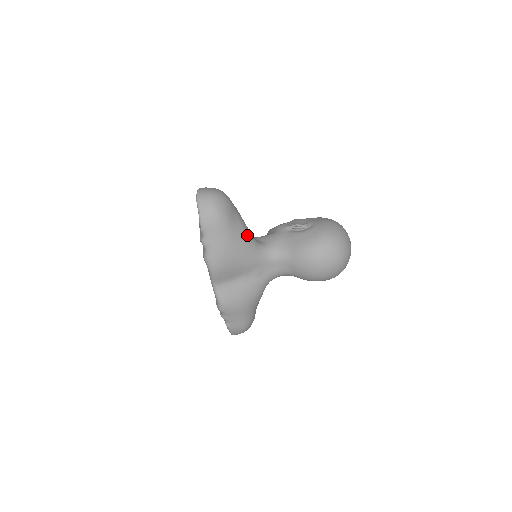
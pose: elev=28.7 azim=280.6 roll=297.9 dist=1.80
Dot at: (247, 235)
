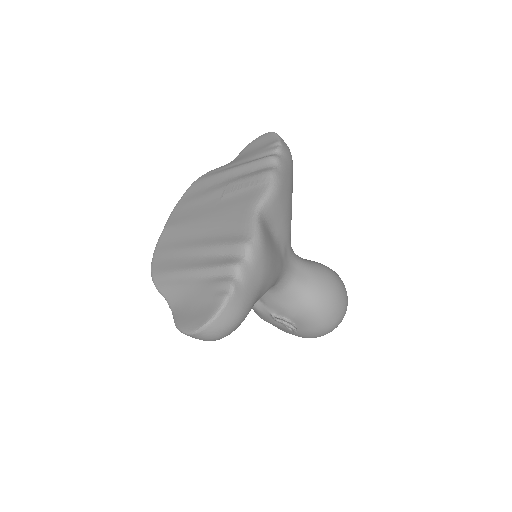
Dot at: occluded
